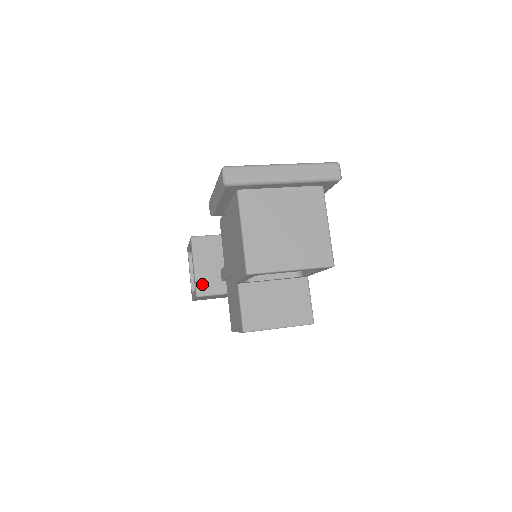
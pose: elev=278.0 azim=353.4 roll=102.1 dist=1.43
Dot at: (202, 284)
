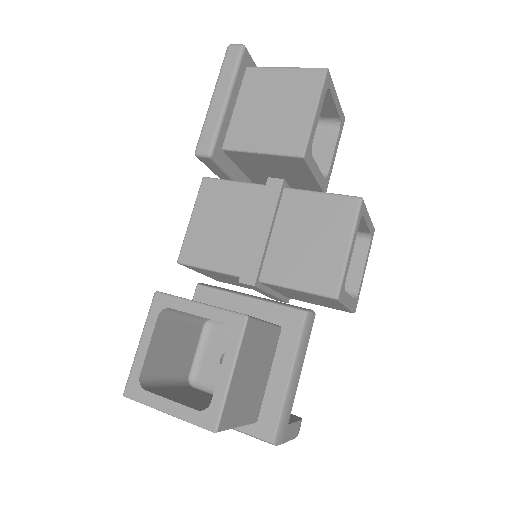
Dot at: occluded
